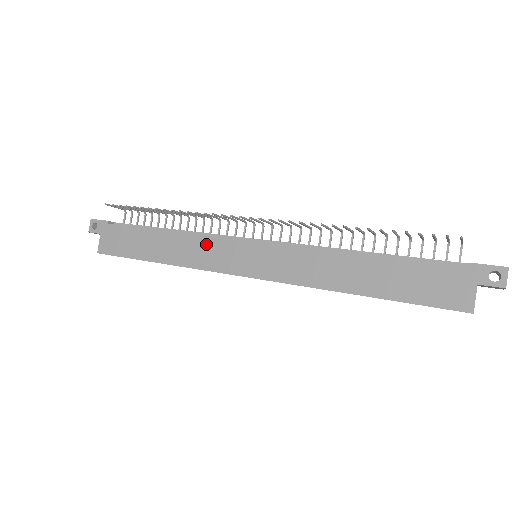
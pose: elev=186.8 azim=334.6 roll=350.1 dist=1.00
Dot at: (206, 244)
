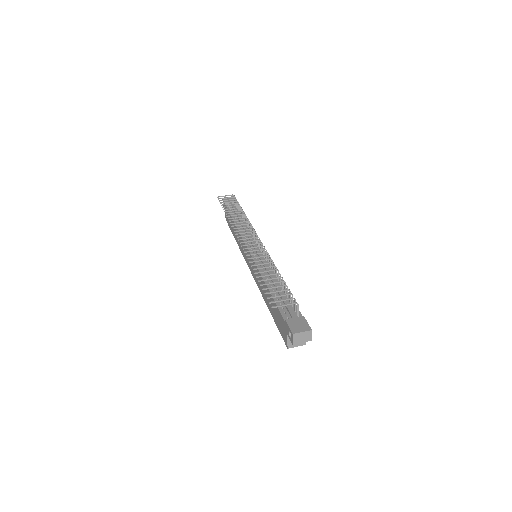
Dot at: (241, 240)
